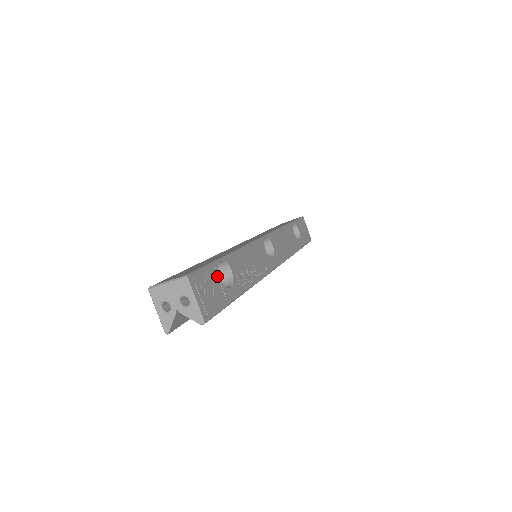
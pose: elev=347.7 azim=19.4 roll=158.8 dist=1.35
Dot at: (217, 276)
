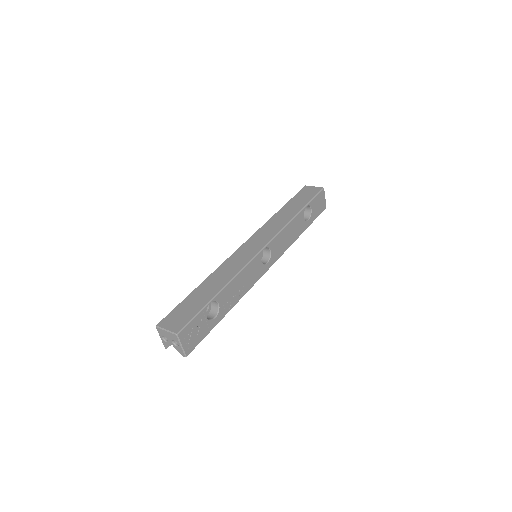
Dot at: (204, 317)
